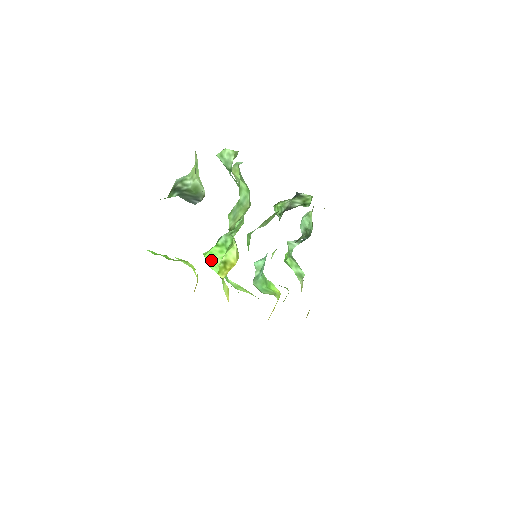
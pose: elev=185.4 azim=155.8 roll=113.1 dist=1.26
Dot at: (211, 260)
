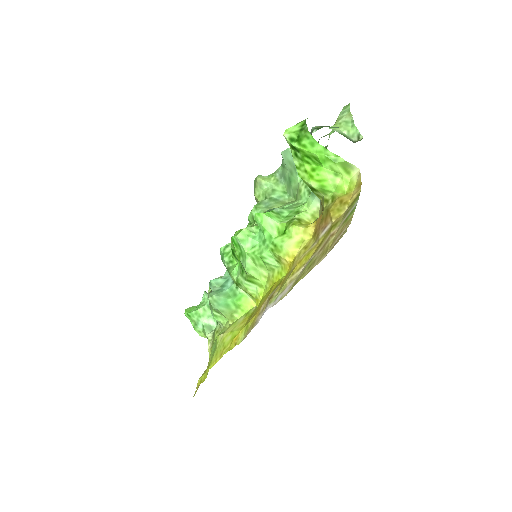
Dot at: (270, 219)
